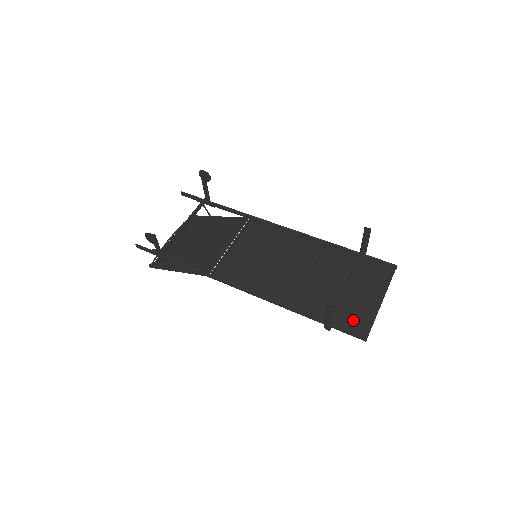
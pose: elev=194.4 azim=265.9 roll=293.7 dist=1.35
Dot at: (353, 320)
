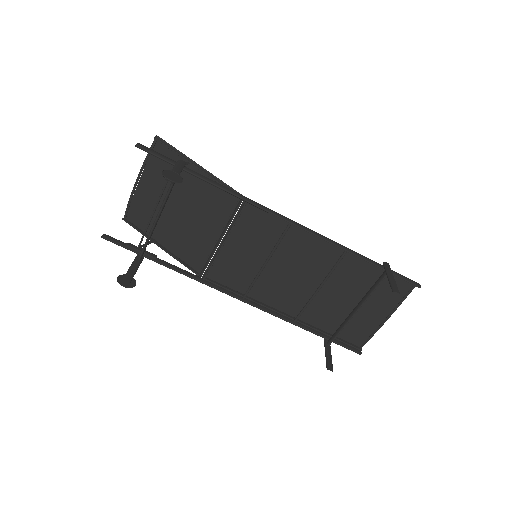
Dot at: (353, 332)
